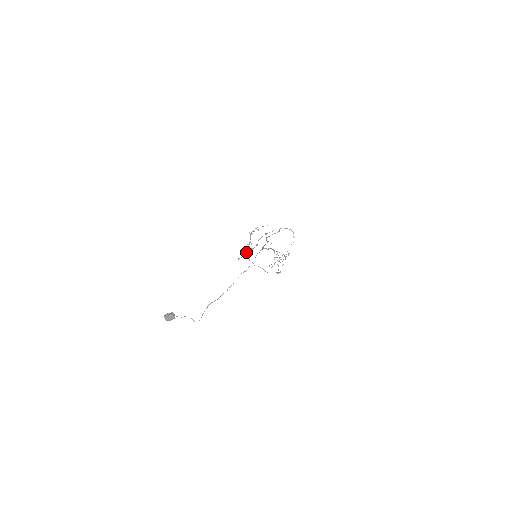
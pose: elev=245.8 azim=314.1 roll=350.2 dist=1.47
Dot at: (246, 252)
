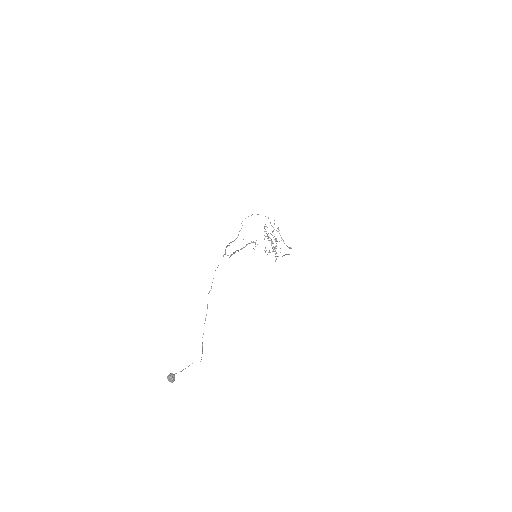
Dot at: occluded
